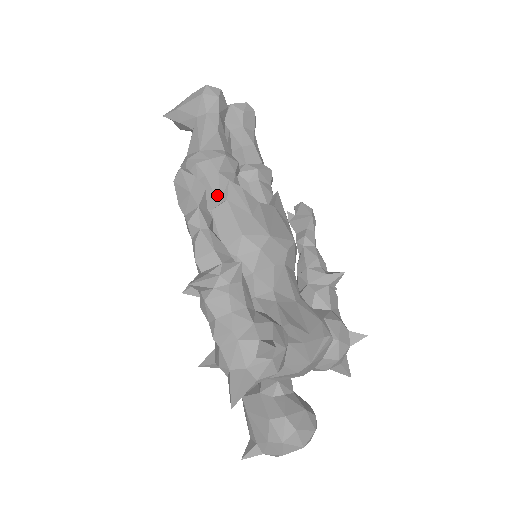
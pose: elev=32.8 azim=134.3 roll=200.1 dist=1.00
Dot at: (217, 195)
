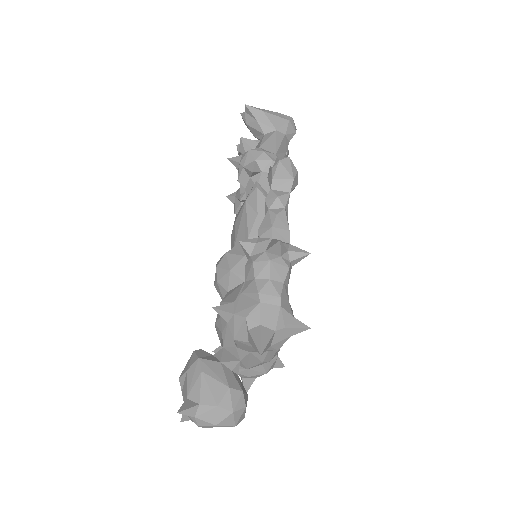
Dot at: occluded
